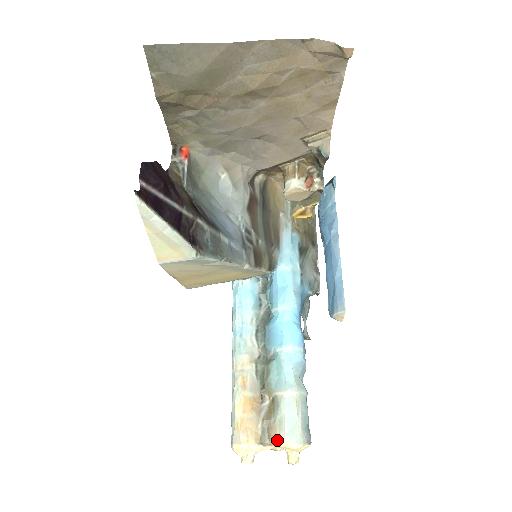
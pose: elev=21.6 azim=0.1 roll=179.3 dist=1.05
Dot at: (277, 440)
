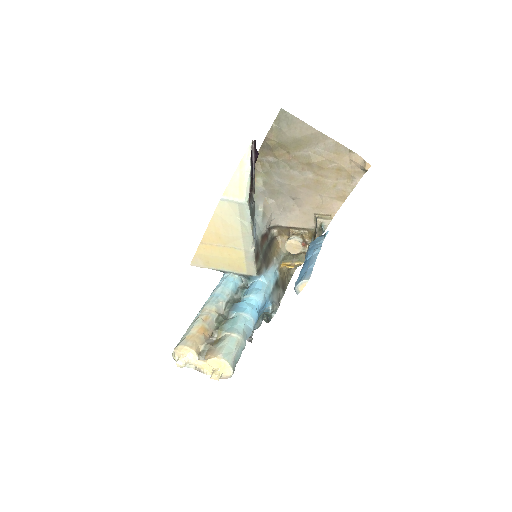
Dot at: (213, 355)
